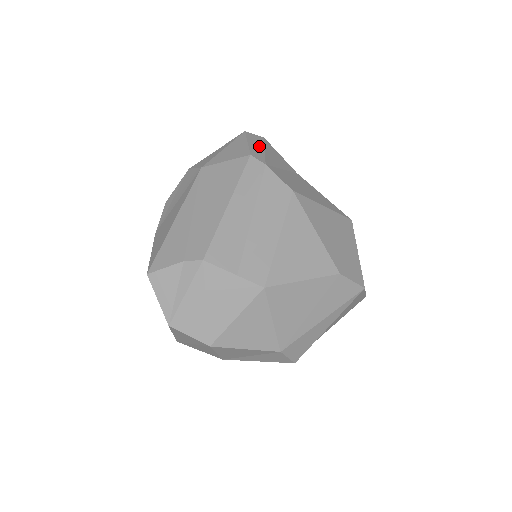
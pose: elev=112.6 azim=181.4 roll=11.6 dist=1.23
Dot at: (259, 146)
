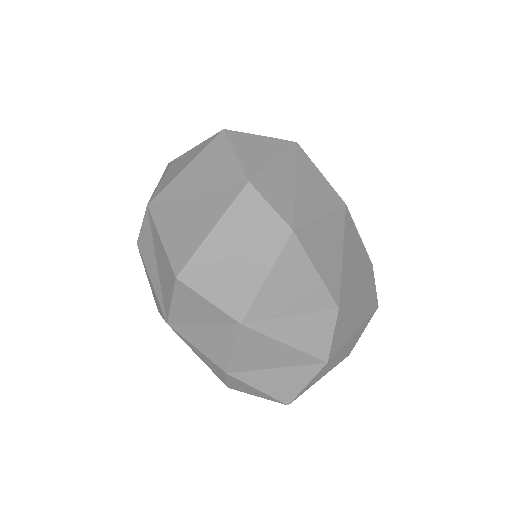
Dot at: occluded
